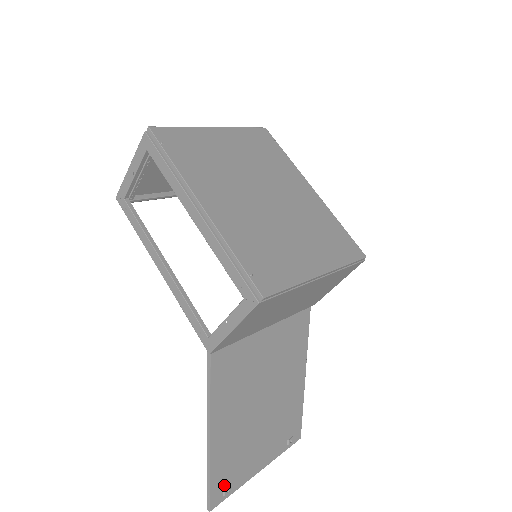
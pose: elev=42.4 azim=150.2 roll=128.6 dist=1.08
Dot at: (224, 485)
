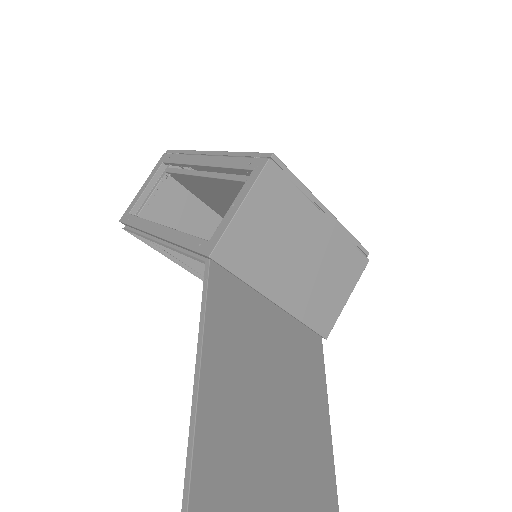
Dot at: out of frame
